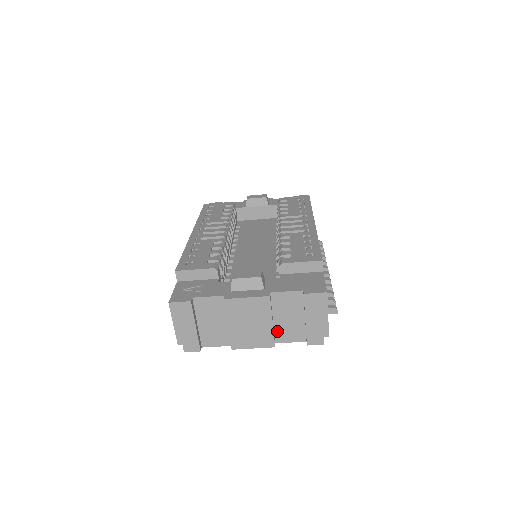
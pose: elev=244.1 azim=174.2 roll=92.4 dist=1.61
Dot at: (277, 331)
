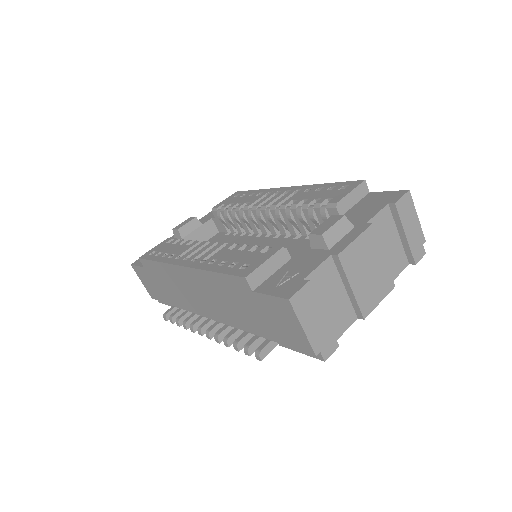
Dot at: occluded
